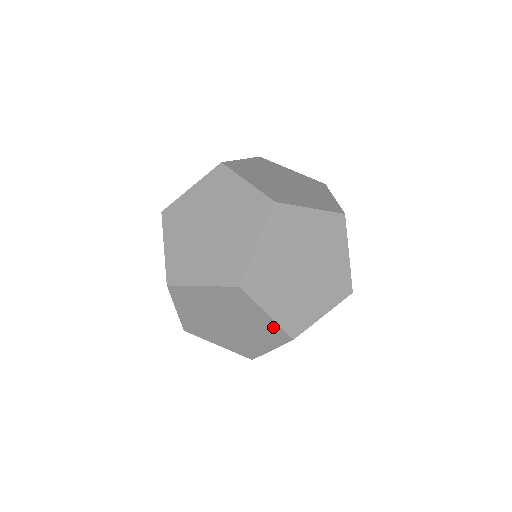
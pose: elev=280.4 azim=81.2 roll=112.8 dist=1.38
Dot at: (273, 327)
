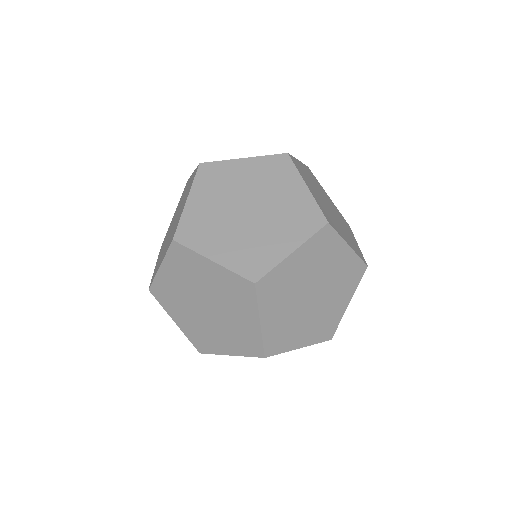
Dot at: occluded
